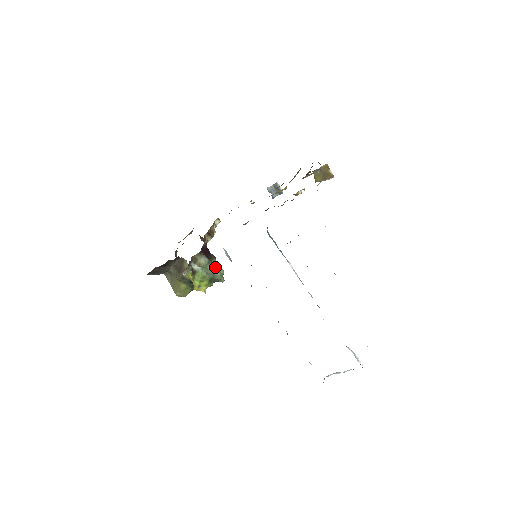
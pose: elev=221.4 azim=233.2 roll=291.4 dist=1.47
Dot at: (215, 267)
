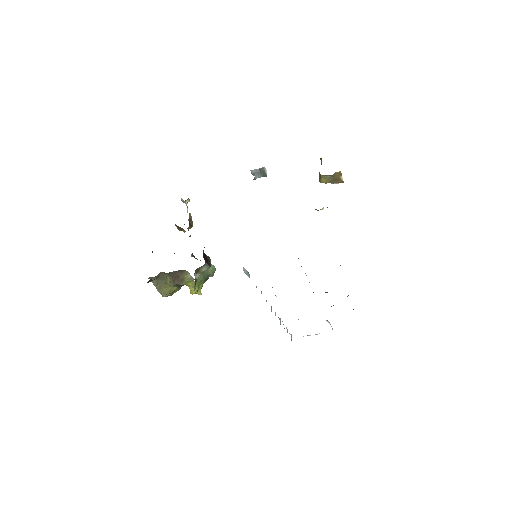
Dot at: occluded
